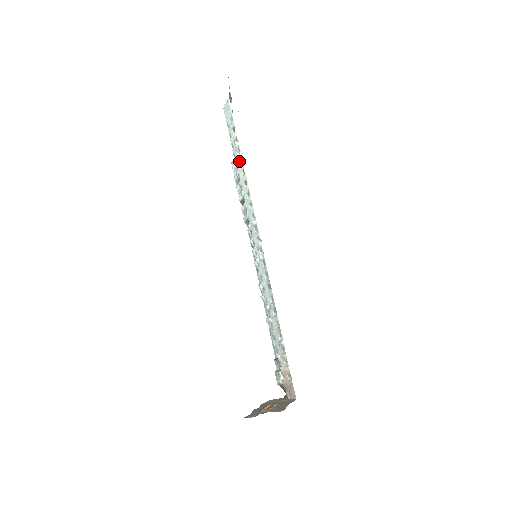
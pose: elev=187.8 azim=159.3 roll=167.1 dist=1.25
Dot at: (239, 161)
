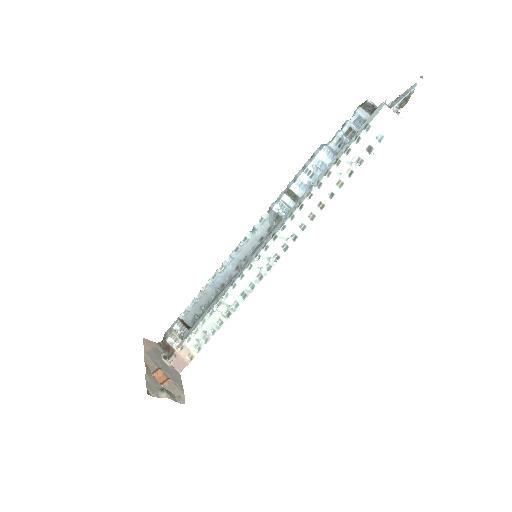
Dot at: (339, 179)
